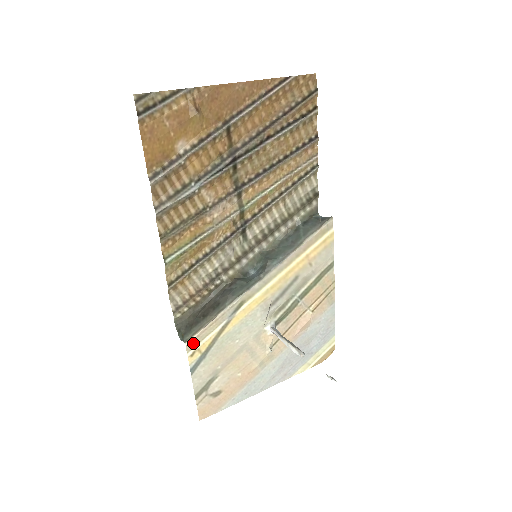
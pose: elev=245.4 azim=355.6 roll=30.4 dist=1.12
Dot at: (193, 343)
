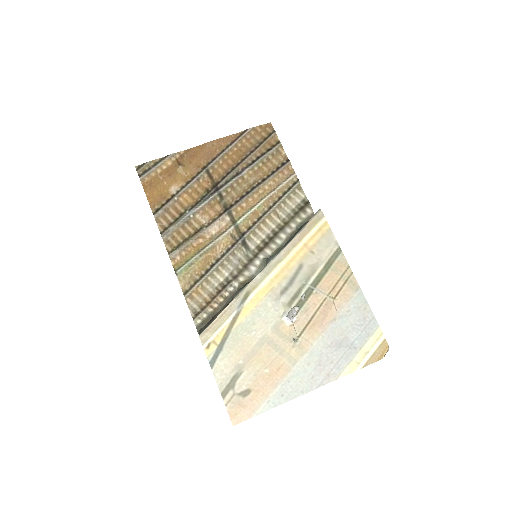
Dot at: (206, 335)
